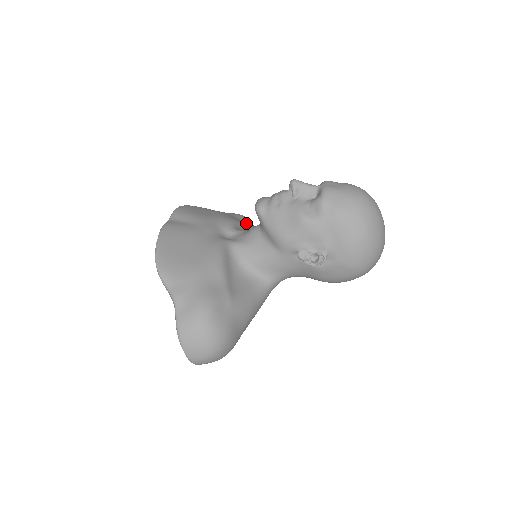
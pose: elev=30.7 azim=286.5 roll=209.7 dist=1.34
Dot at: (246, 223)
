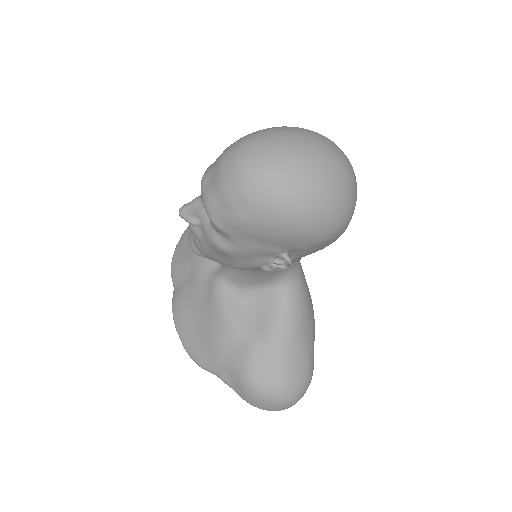
Dot at: occluded
